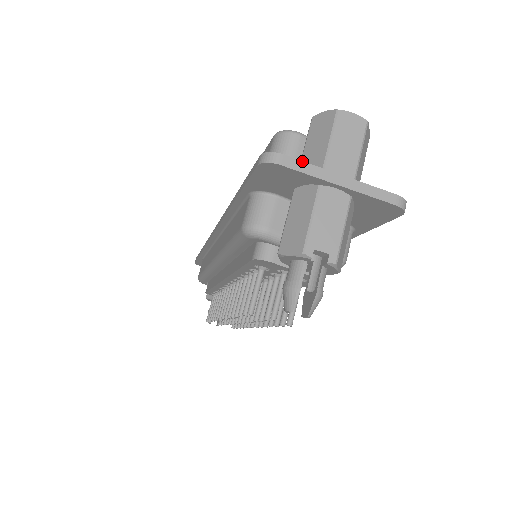
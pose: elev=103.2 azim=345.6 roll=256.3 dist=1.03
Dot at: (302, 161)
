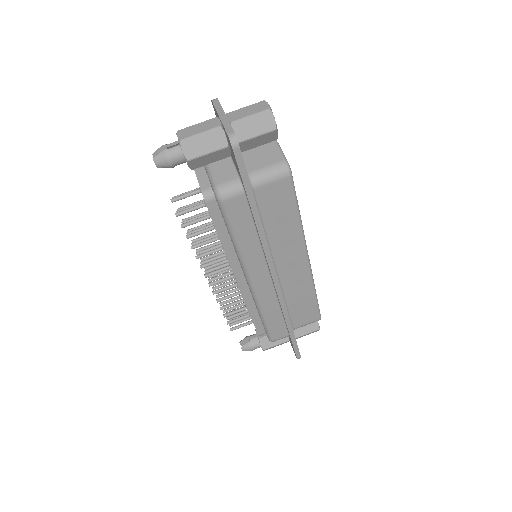
Dot at: (220, 104)
